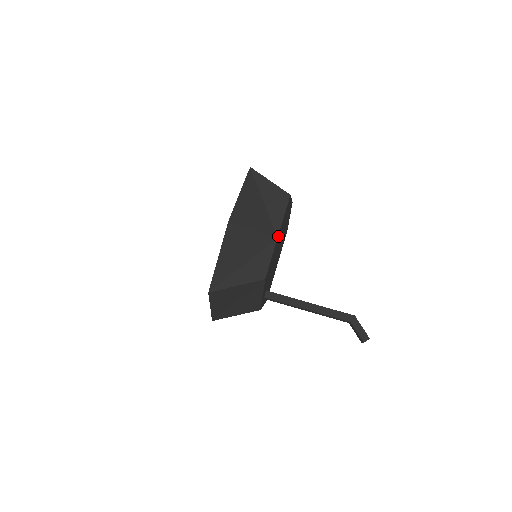
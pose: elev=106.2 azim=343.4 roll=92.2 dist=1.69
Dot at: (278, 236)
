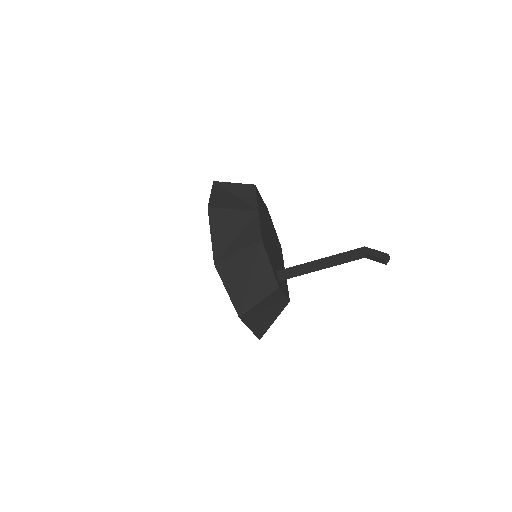
Dot at: (259, 212)
